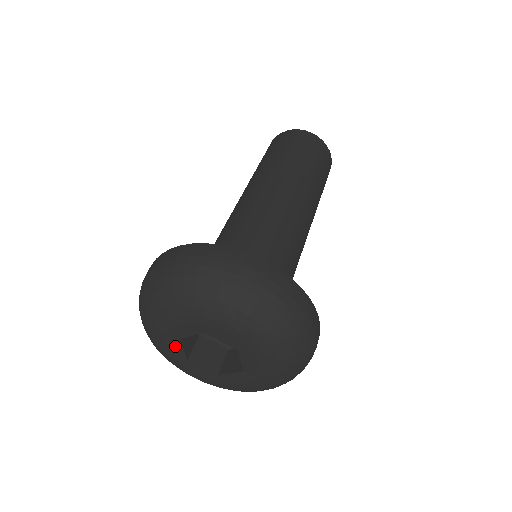
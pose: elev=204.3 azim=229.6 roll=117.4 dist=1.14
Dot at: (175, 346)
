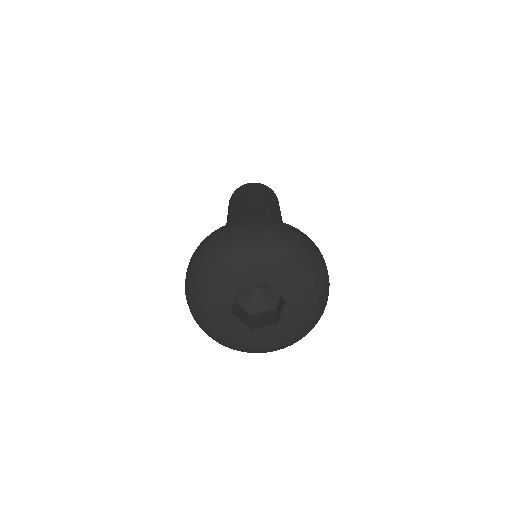
Dot at: (228, 297)
